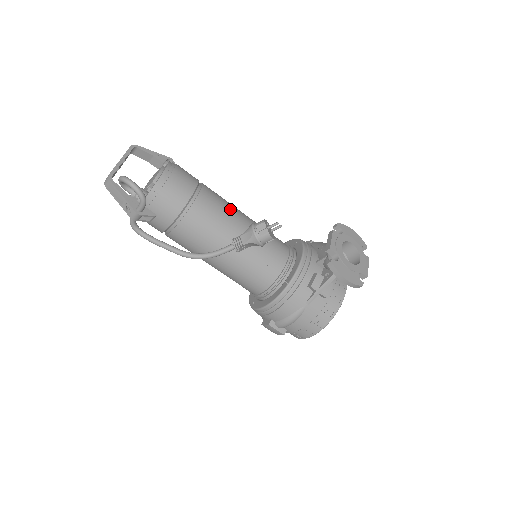
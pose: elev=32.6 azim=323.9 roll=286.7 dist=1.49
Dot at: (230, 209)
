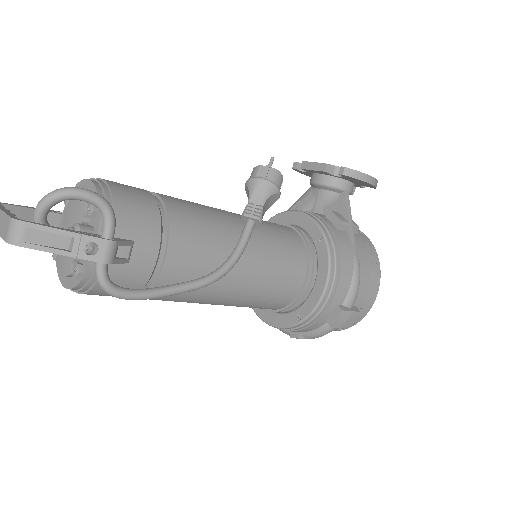
Dot at: occluded
